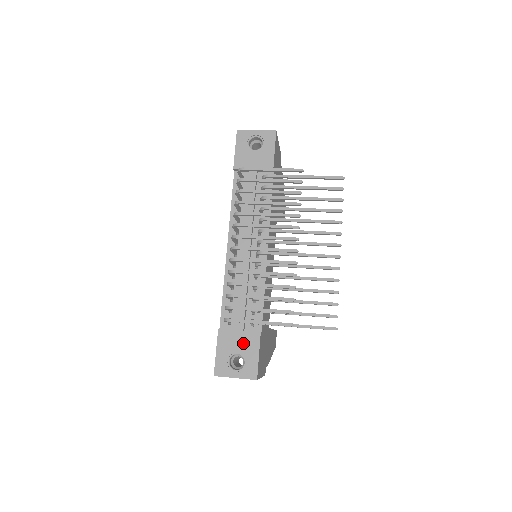
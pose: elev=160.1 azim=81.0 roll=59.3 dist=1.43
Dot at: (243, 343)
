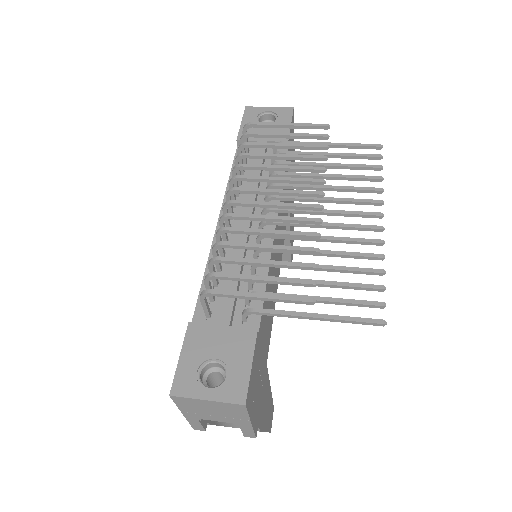
Dot at: (227, 344)
